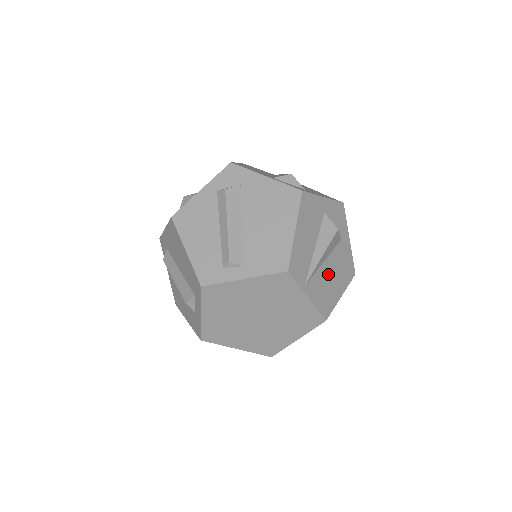
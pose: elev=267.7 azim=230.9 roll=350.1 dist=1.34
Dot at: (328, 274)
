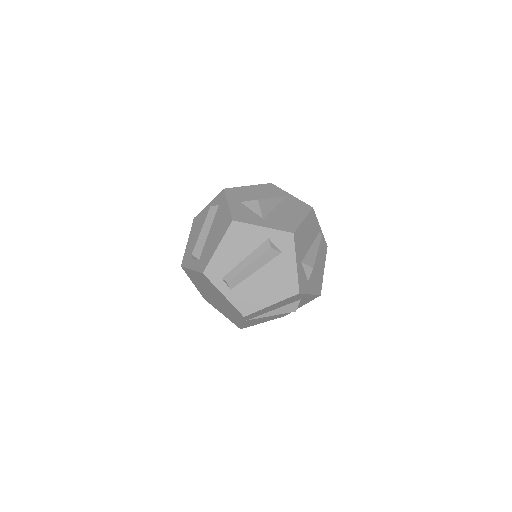
Dot at: (267, 317)
